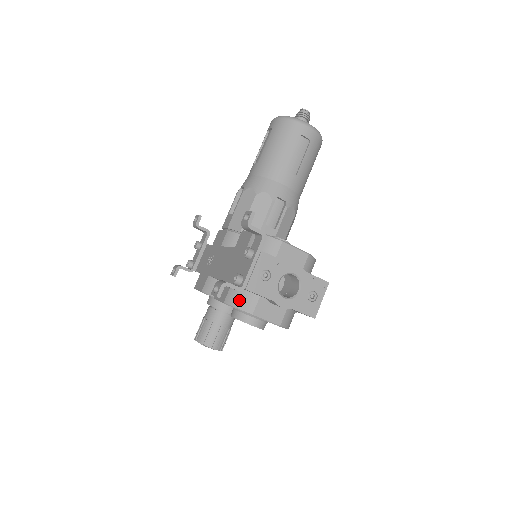
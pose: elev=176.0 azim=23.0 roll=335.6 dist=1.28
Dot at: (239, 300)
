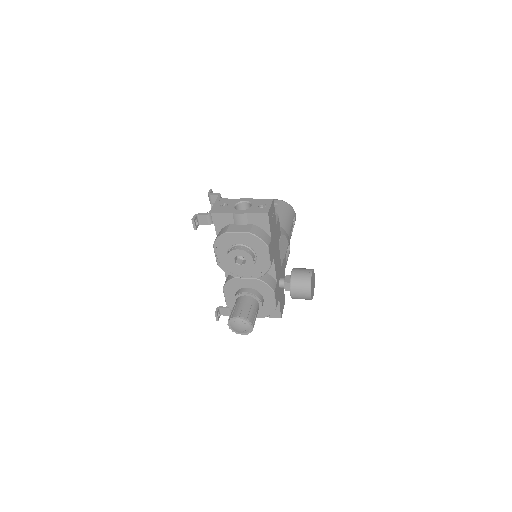
Dot at: (219, 234)
